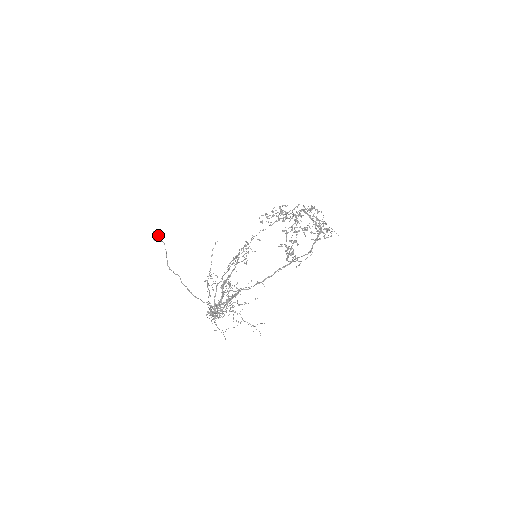
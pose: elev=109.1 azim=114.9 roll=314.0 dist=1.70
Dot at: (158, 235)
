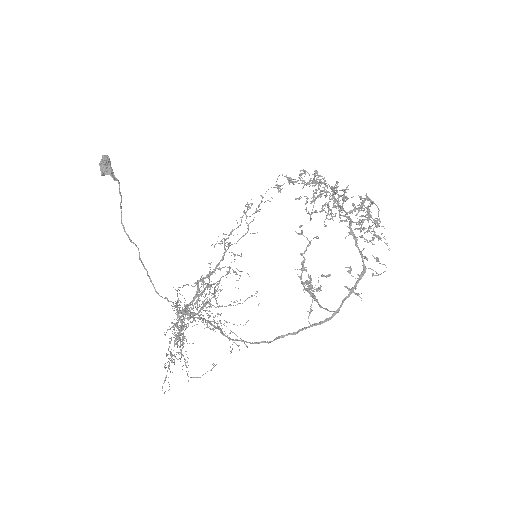
Dot at: (109, 168)
